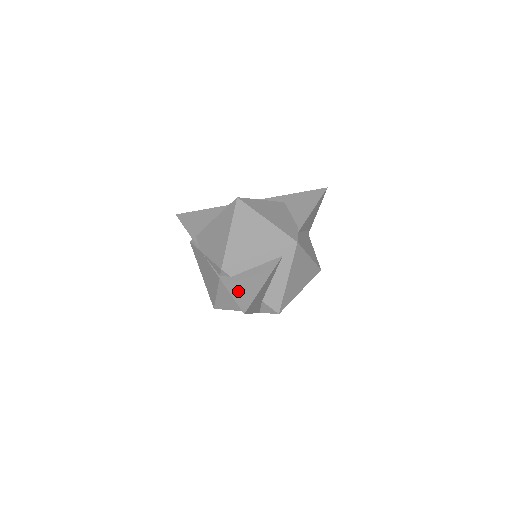
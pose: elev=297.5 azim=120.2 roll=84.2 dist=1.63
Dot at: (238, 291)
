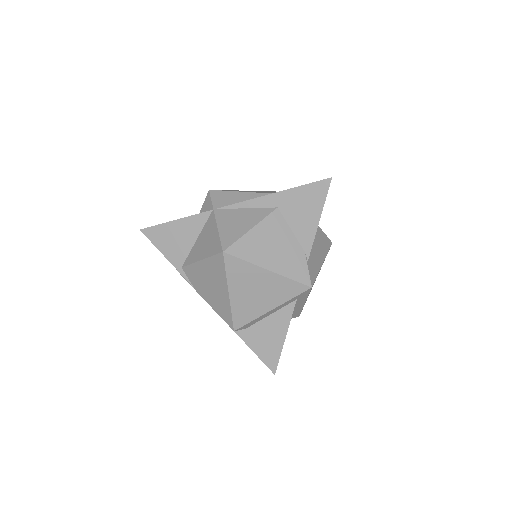
Dot at: (259, 348)
